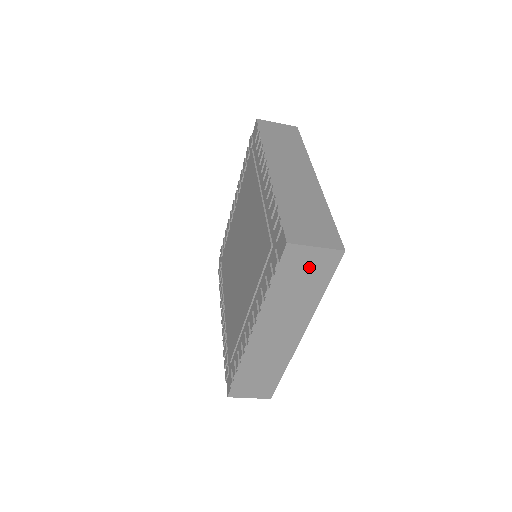
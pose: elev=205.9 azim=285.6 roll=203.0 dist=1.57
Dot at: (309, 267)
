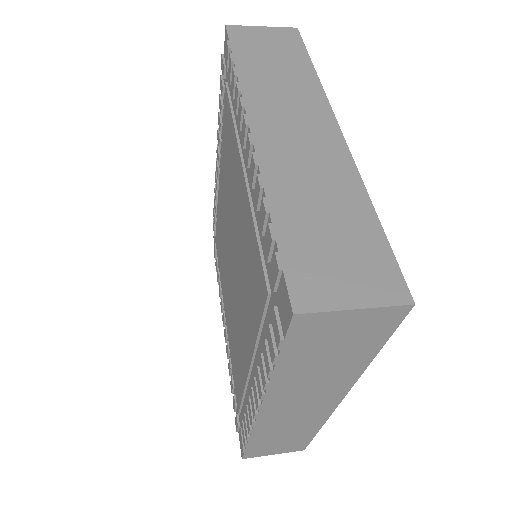
Dot at: occluded
